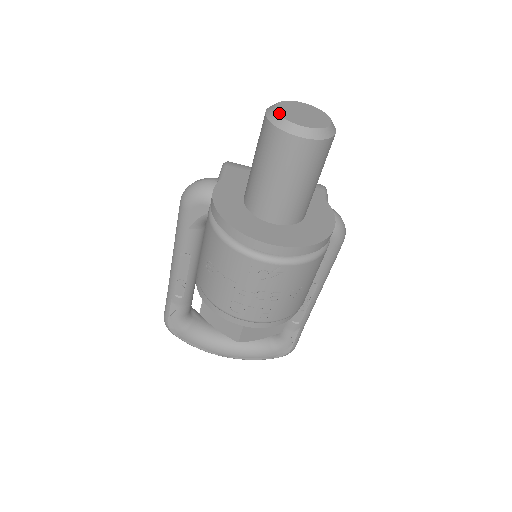
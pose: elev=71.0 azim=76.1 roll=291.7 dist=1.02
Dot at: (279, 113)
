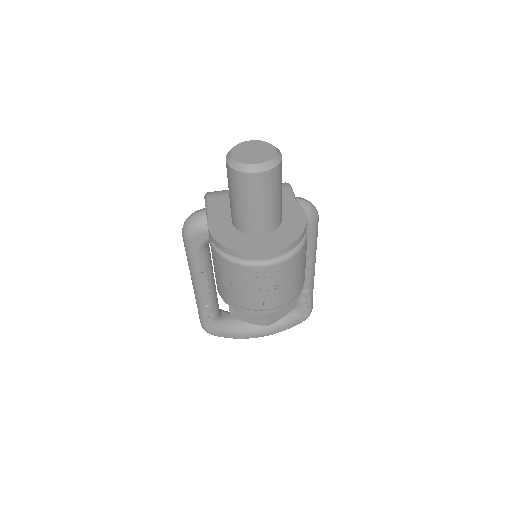
Dot at: (236, 160)
